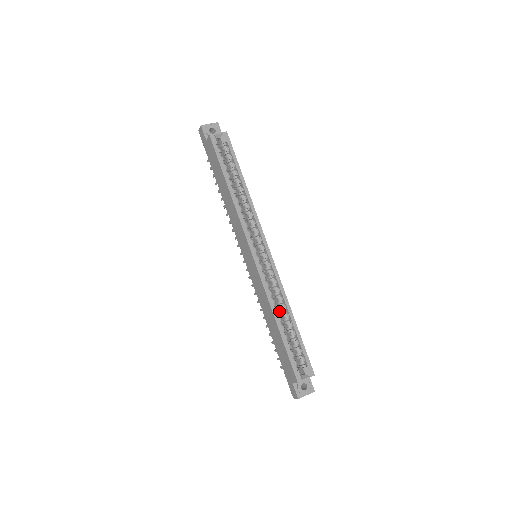
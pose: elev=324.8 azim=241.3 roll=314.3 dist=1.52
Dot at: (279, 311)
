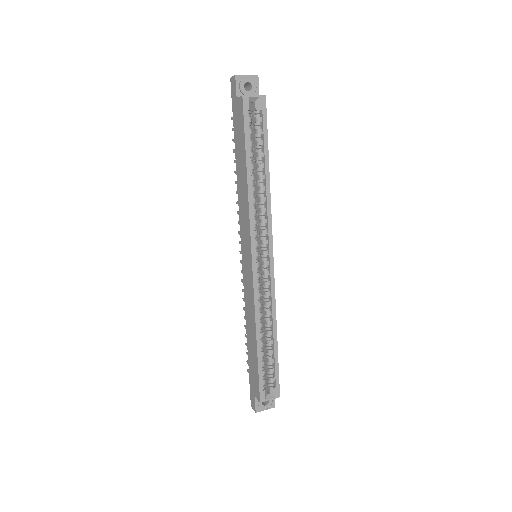
Dot at: (263, 322)
